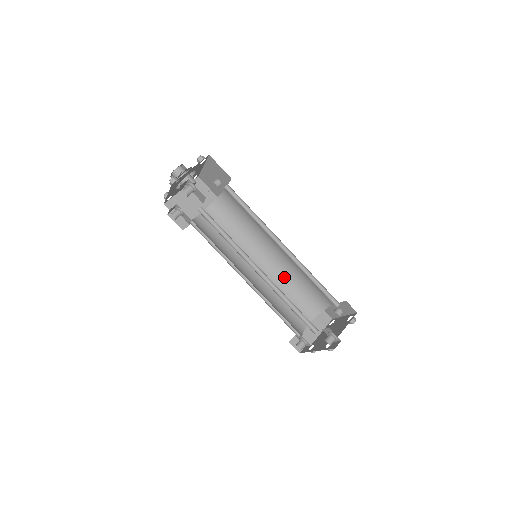
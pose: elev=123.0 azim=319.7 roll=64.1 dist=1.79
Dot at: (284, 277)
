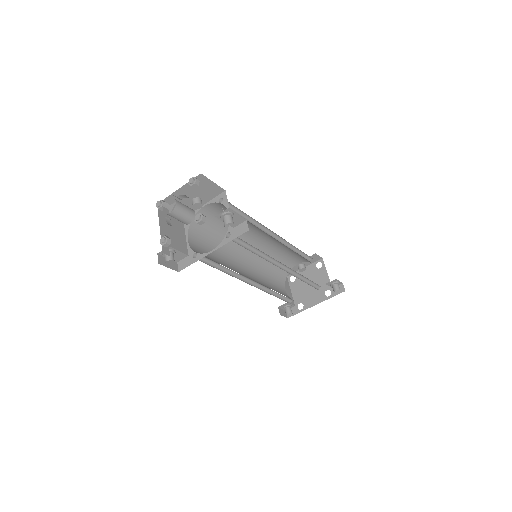
Dot at: (260, 263)
